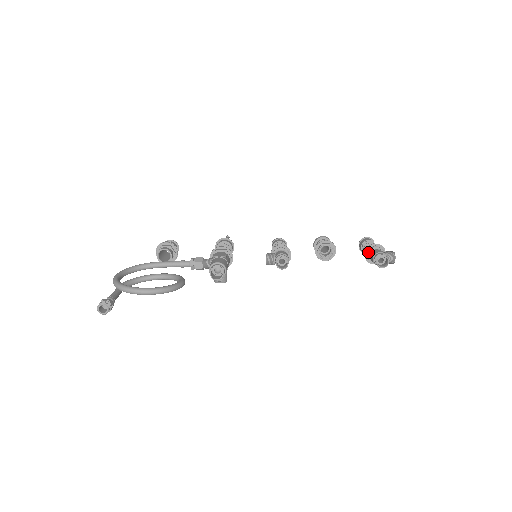
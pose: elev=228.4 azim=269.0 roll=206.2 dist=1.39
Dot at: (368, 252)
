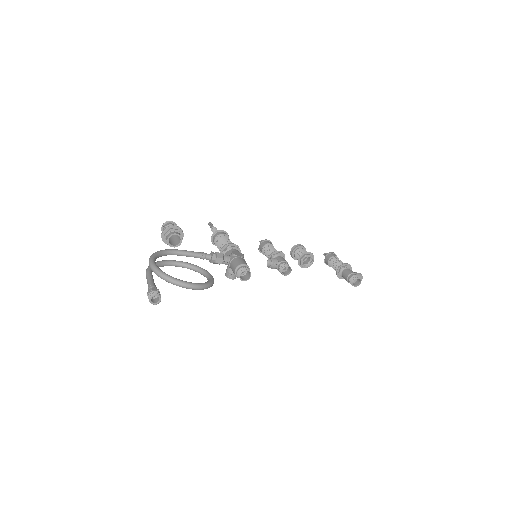
Dot at: (341, 269)
